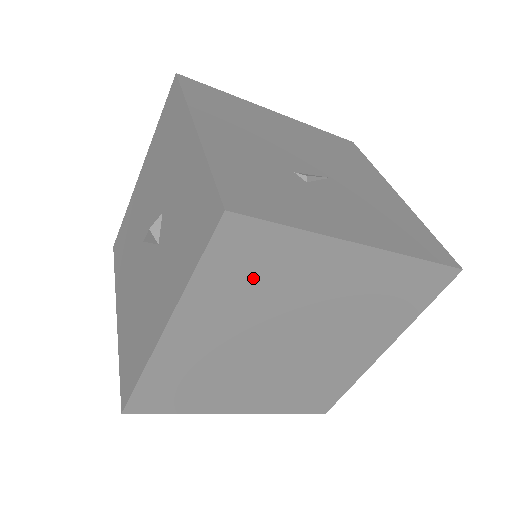
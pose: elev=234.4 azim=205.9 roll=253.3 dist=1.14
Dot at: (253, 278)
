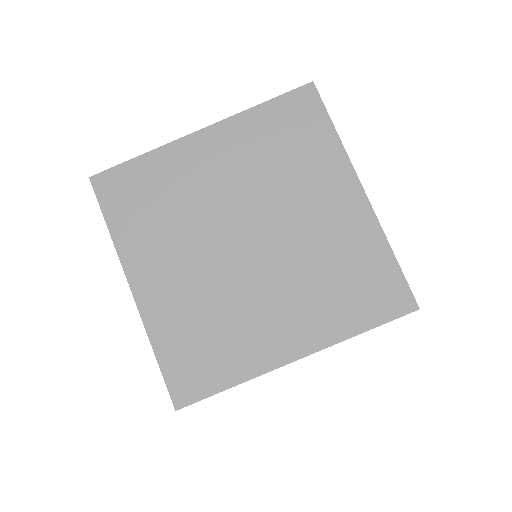
Dot at: (151, 206)
